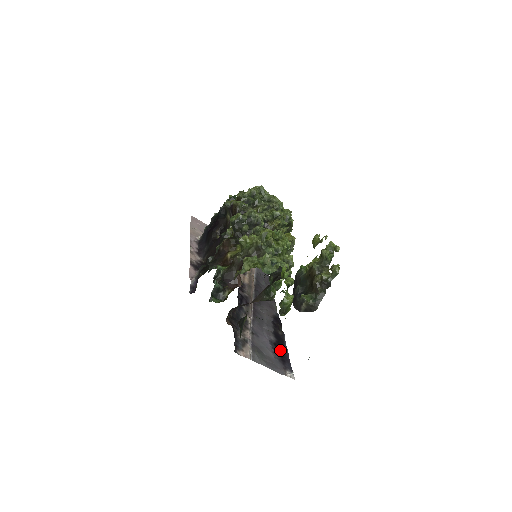
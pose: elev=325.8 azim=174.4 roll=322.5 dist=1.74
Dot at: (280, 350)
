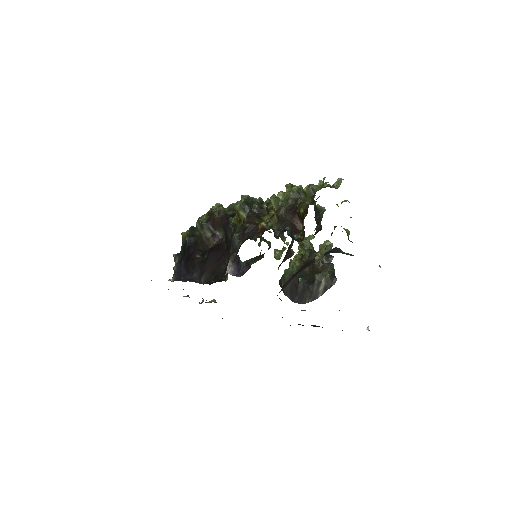
Dot at: occluded
